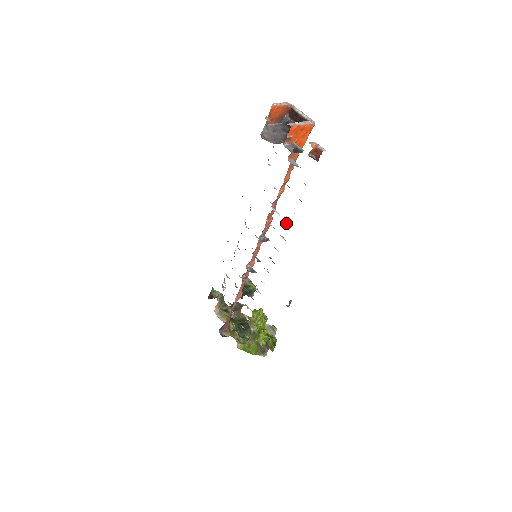
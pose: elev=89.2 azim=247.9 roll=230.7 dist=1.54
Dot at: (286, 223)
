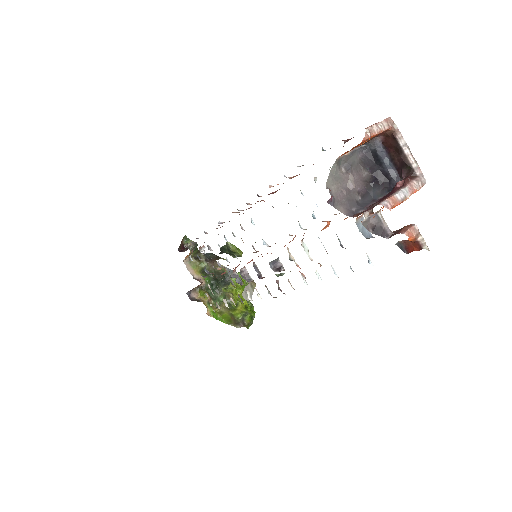
Dot at: (316, 271)
